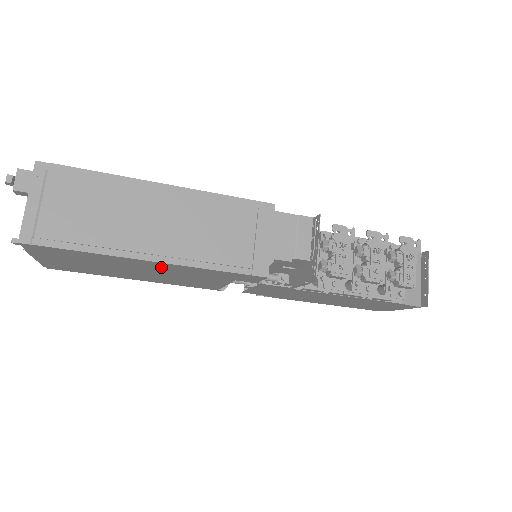
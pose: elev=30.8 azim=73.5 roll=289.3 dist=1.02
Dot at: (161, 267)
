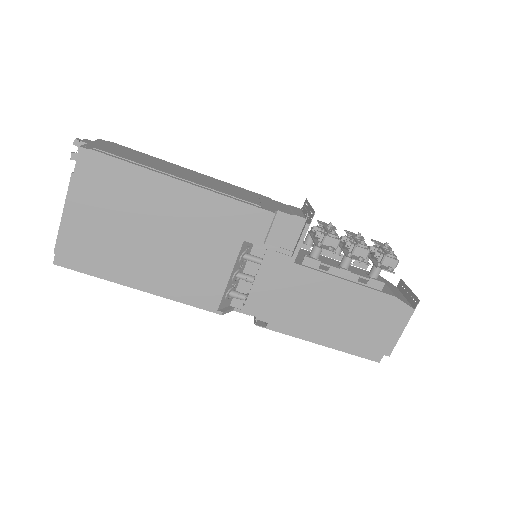
Dot at: (183, 205)
